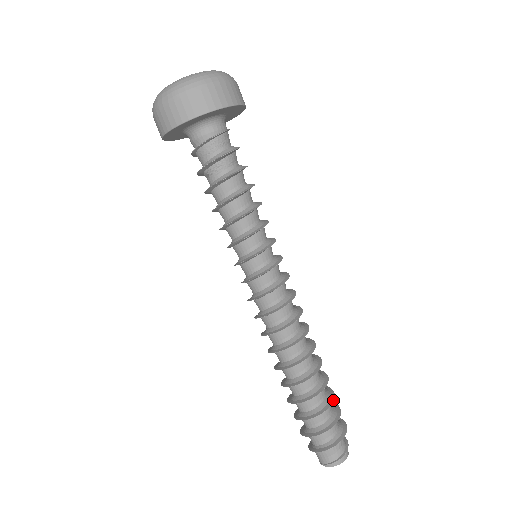
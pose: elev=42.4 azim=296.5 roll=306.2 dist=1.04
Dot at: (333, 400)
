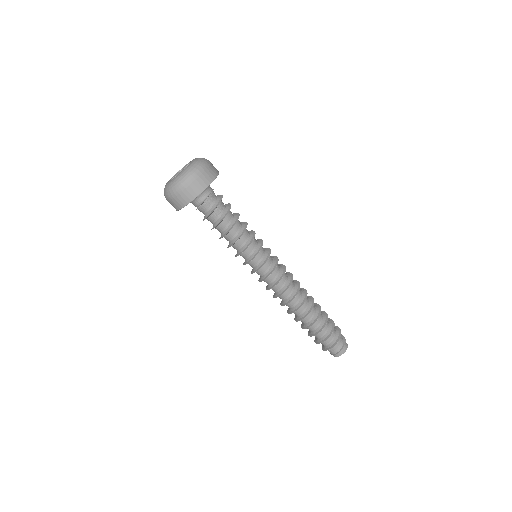
Dot at: (318, 333)
